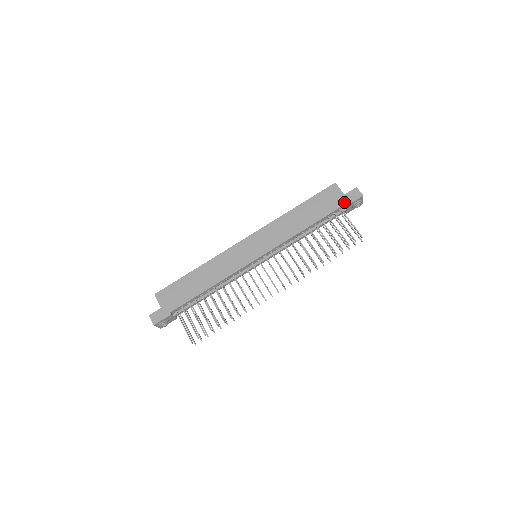
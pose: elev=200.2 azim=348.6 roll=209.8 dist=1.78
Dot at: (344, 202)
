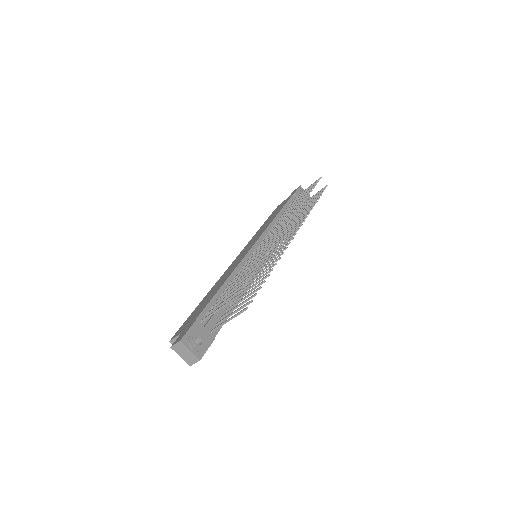
Dot at: (291, 195)
